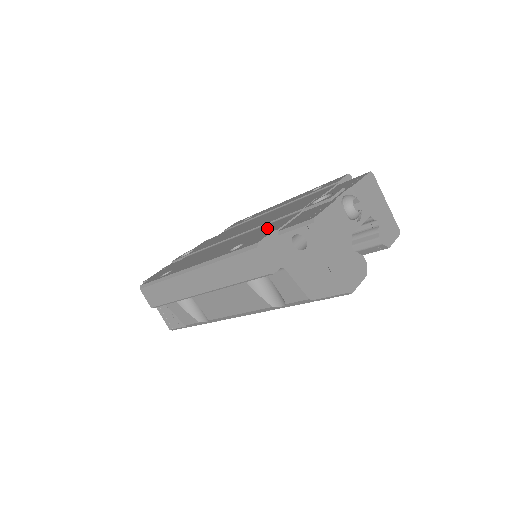
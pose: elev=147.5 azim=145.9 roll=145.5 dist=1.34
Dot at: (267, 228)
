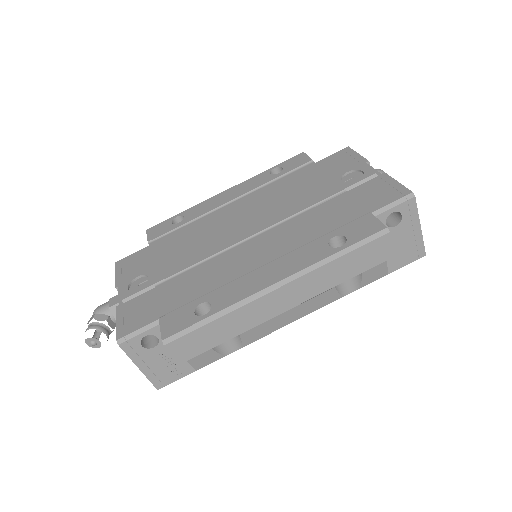
Dot at: (325, 216)
